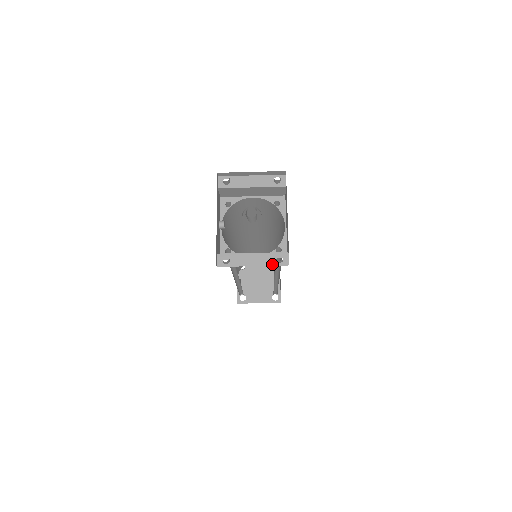
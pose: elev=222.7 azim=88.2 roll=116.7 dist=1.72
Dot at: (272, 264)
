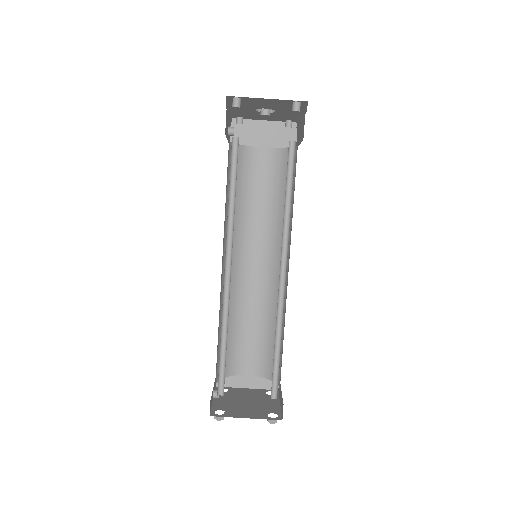
Dot at: occluded
